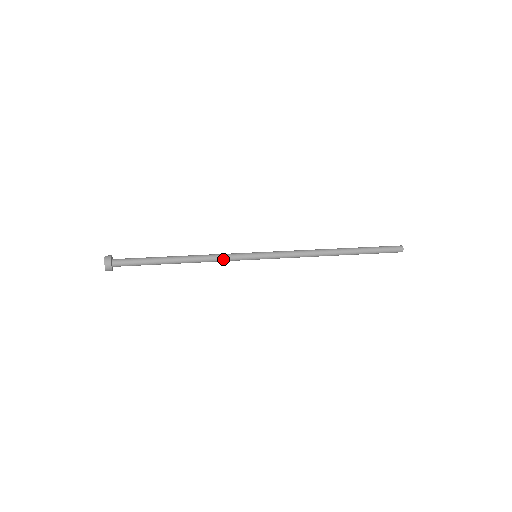
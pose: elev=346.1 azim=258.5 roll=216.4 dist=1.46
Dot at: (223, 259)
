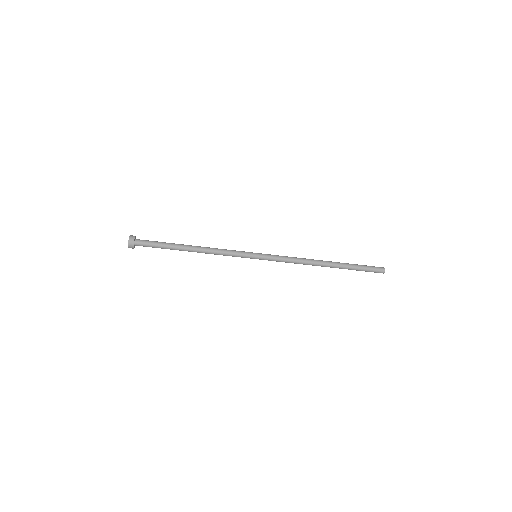
Dot at: (228, 251)
